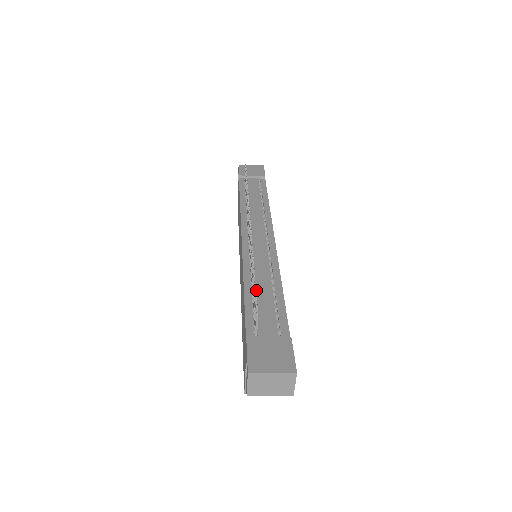
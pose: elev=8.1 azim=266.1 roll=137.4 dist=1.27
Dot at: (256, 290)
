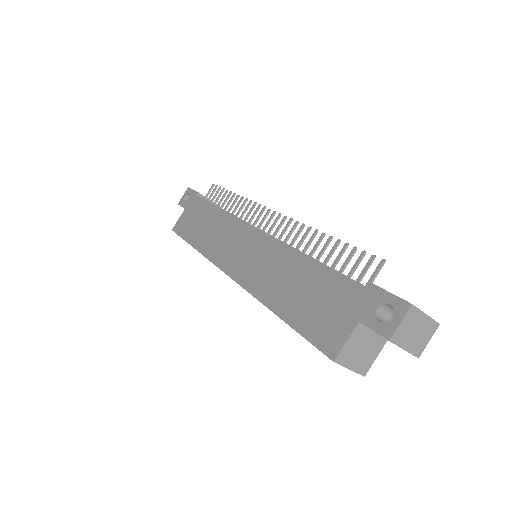
Dot at: occluded
